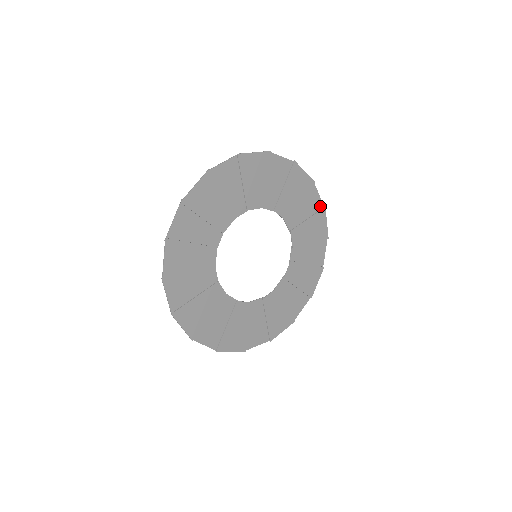
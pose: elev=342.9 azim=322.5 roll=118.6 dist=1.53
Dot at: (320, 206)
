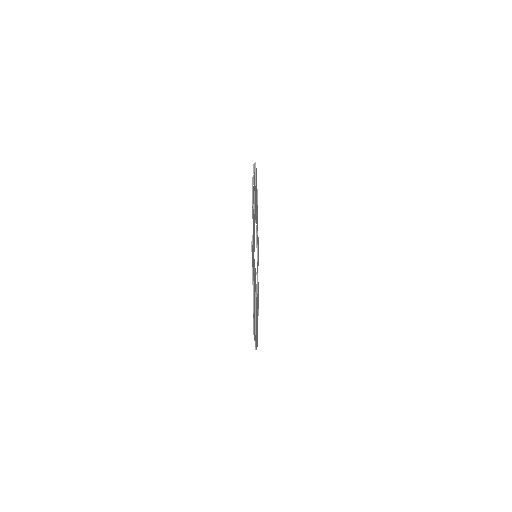
Dot at: occluded
